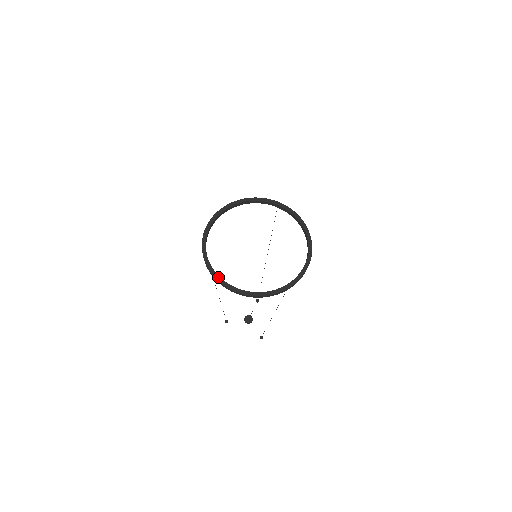
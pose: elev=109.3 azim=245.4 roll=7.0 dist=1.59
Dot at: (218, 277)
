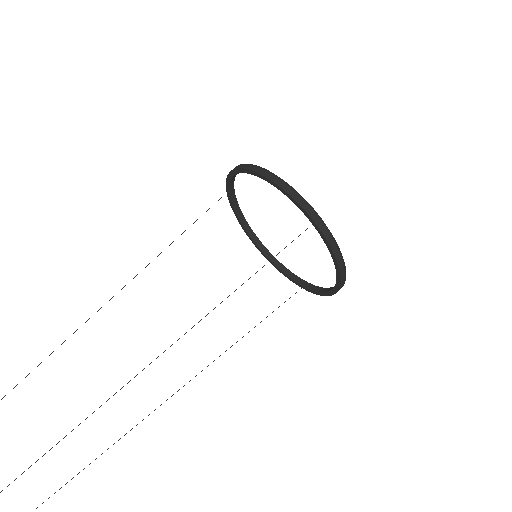
Dot at: occluded
